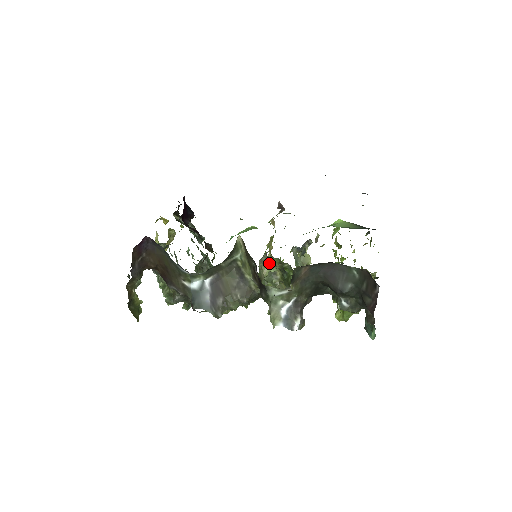
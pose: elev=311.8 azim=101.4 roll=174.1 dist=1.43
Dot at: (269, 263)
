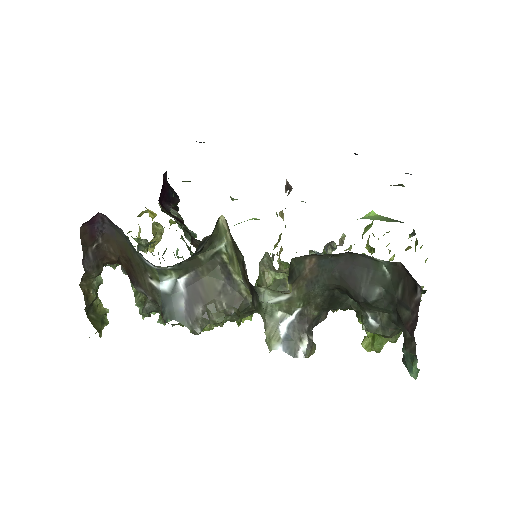
Dot at: (272, 265)
